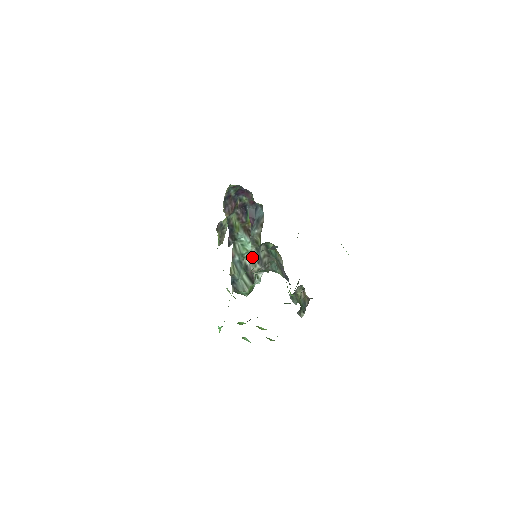
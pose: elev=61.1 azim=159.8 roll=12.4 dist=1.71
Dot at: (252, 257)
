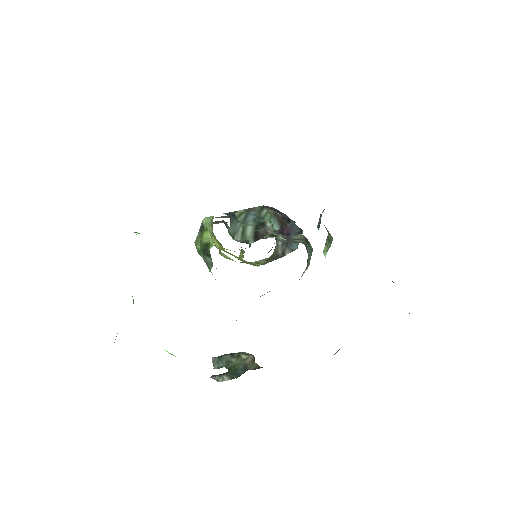
Dot at: occluded
